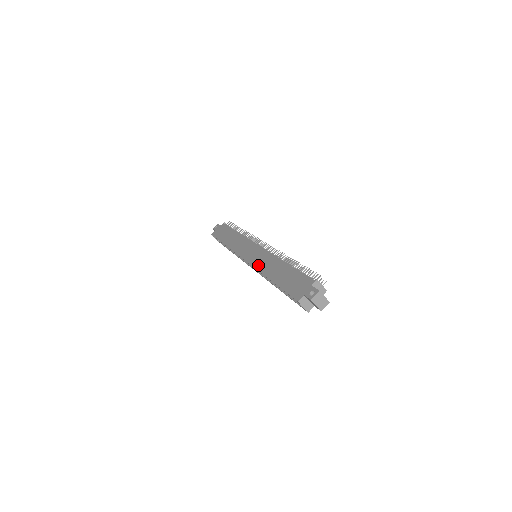
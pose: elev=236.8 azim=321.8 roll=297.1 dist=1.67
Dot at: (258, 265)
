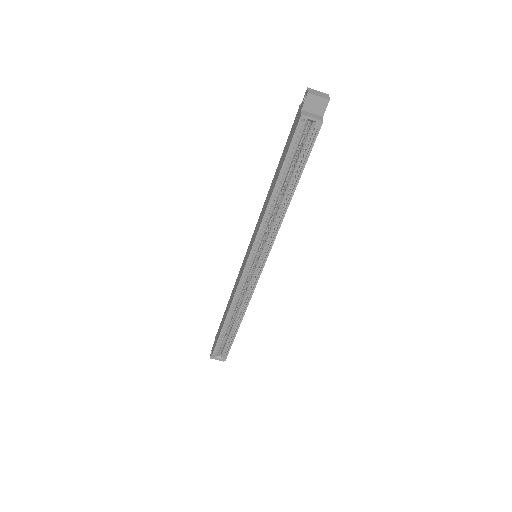
Dot at: (258, 227)
